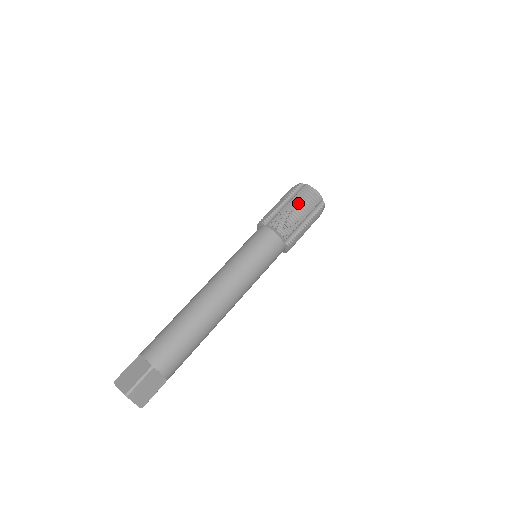
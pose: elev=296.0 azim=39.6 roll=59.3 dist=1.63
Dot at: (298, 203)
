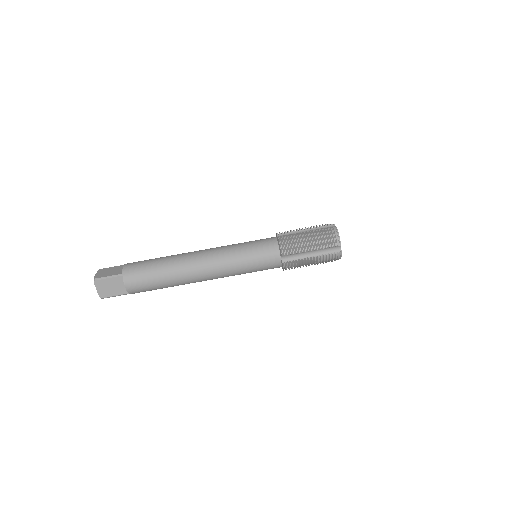
Dot at: (314, 235)
